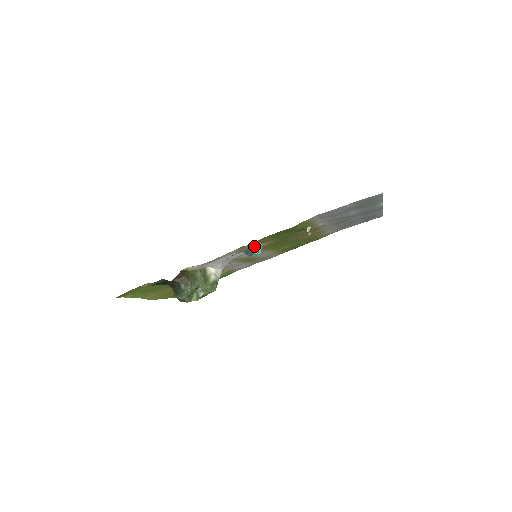
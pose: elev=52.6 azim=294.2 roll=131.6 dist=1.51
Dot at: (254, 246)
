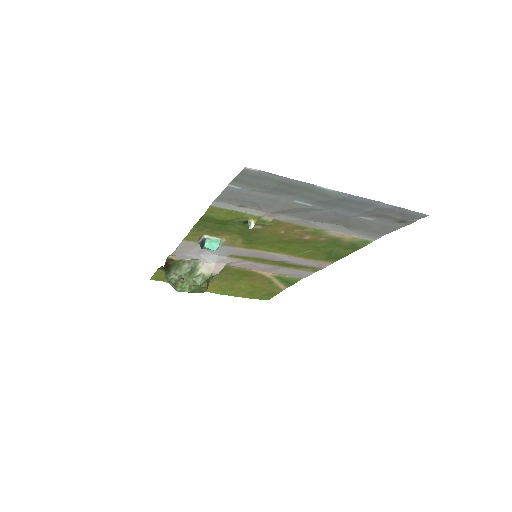
Dot at: (203, 238)
